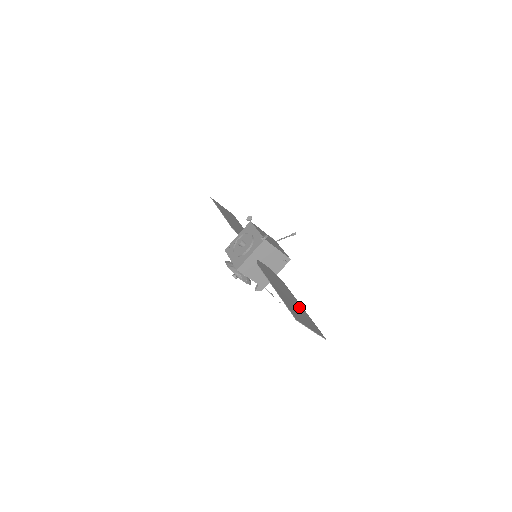
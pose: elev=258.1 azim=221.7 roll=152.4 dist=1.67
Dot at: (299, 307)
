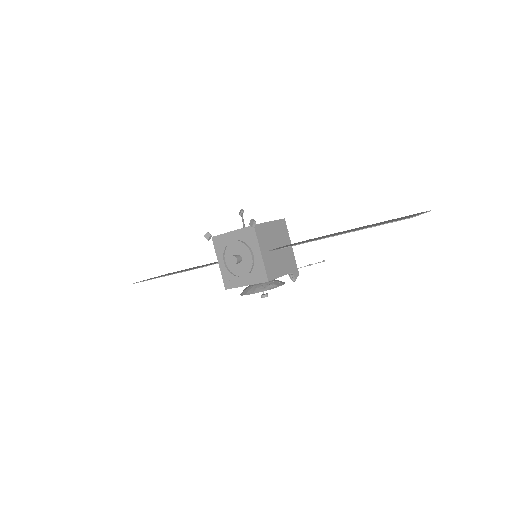
Dot at: occluded
